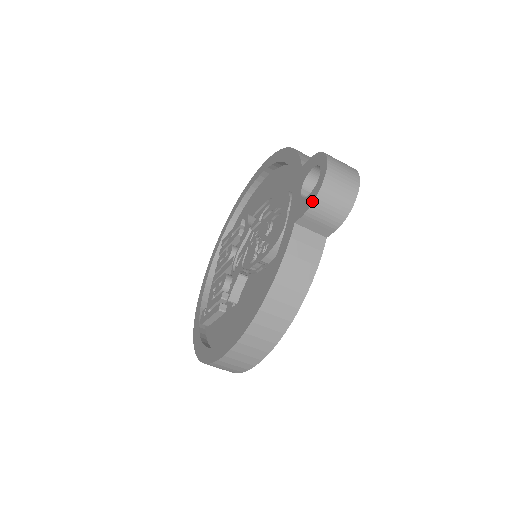
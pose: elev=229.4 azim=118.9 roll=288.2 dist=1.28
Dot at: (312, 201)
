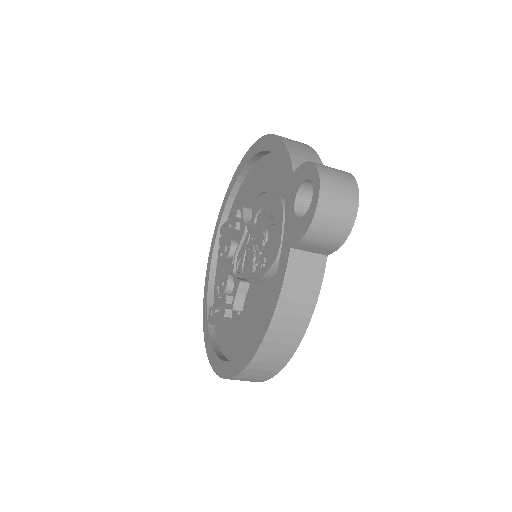
Dot at: (306, 228)
